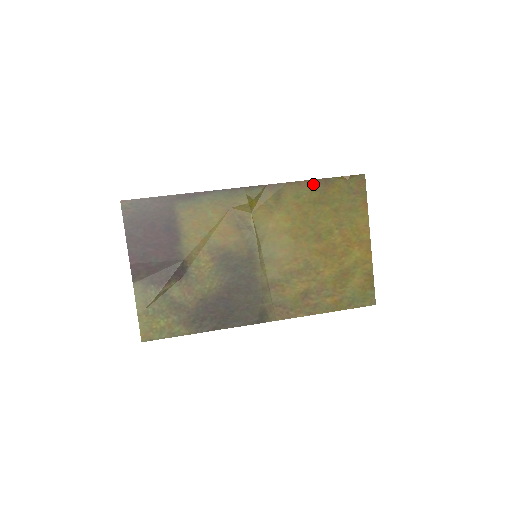
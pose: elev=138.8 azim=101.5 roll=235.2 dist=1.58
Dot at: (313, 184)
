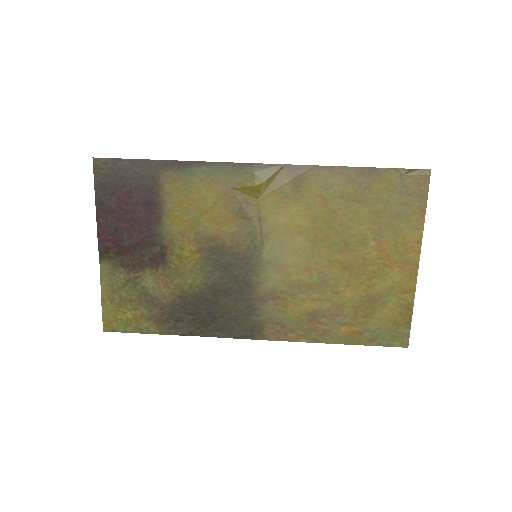
Dot at: (351, 173)
